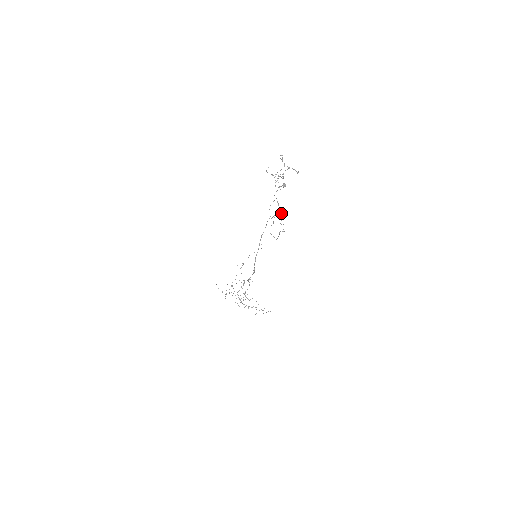
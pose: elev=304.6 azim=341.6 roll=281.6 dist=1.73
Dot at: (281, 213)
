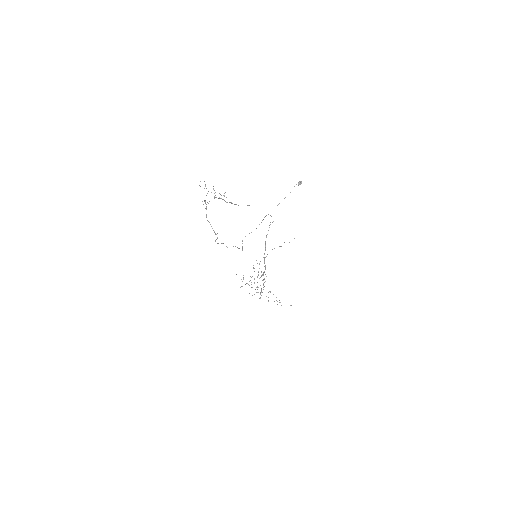
Dot at: occluded
